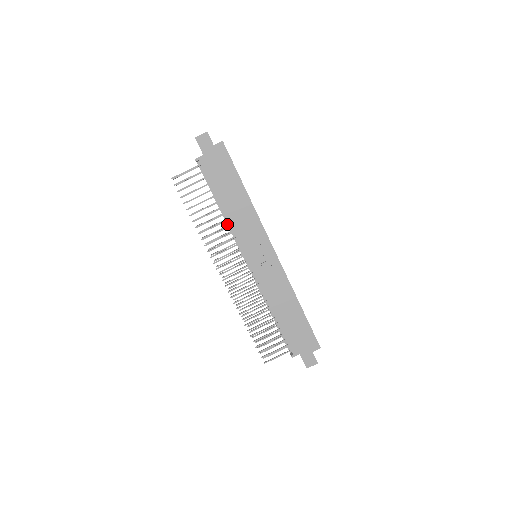
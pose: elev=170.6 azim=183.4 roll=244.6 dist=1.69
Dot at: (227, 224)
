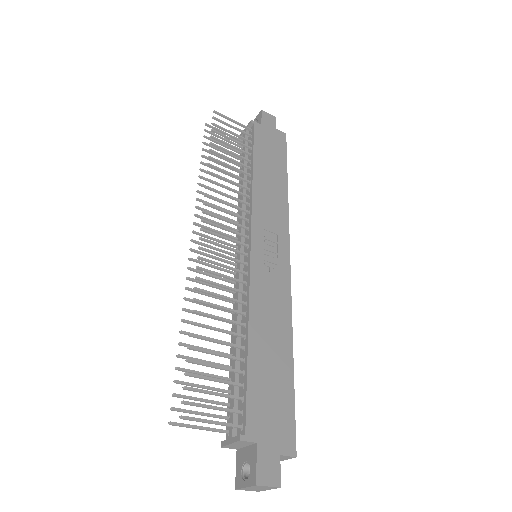
Dot at: (243, 197)
